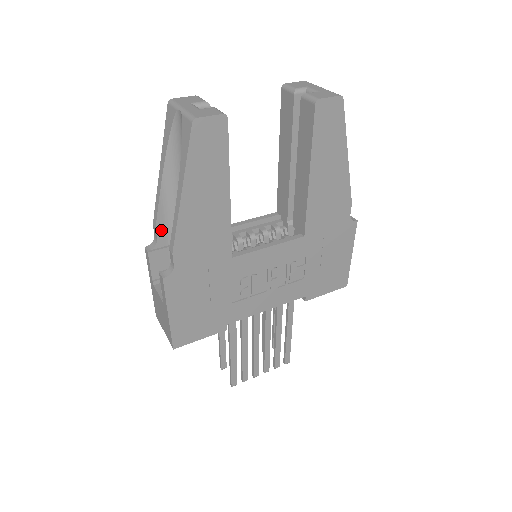
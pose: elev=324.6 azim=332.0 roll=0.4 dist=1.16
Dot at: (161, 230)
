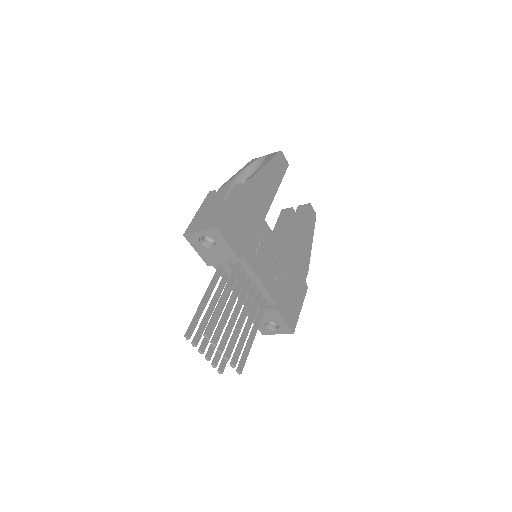
Dot at: (224, 191)
